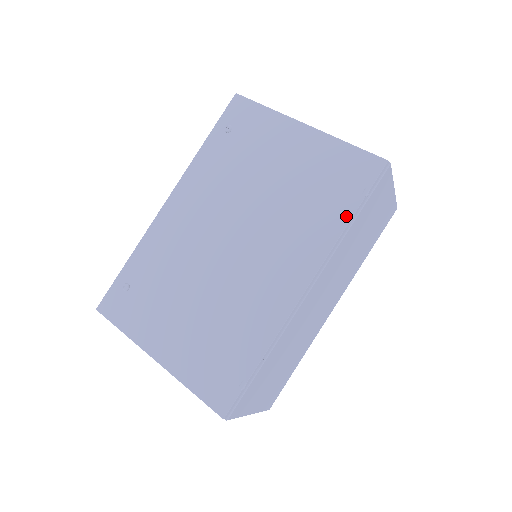
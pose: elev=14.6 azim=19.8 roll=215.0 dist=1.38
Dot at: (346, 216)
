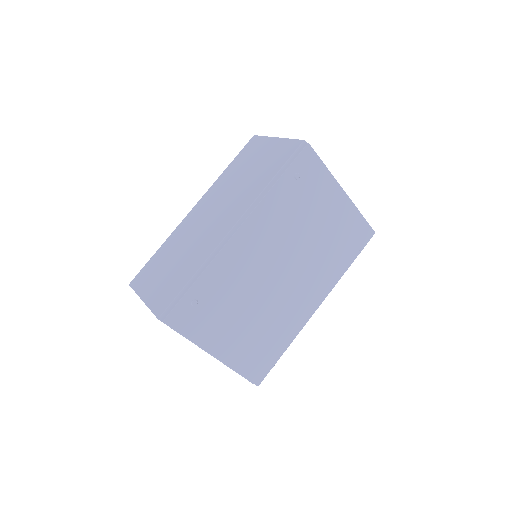
Dot at: (348, 264)
